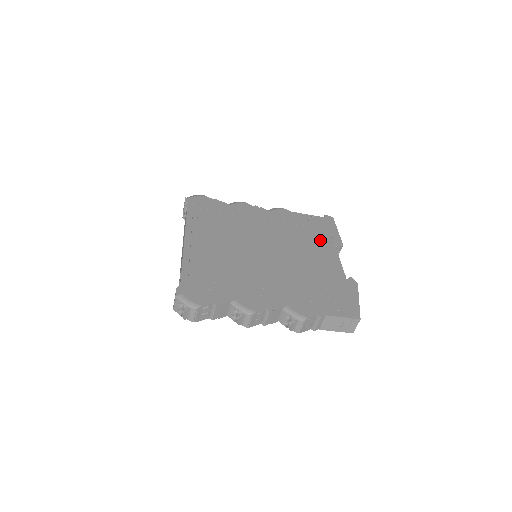
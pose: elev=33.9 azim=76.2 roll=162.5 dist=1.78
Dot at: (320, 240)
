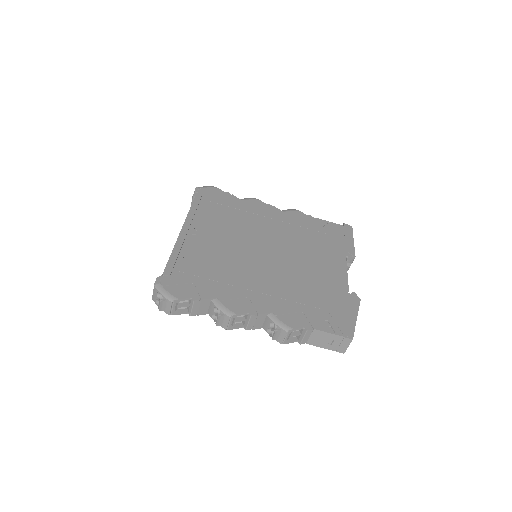
Dot at: (330, 248)
